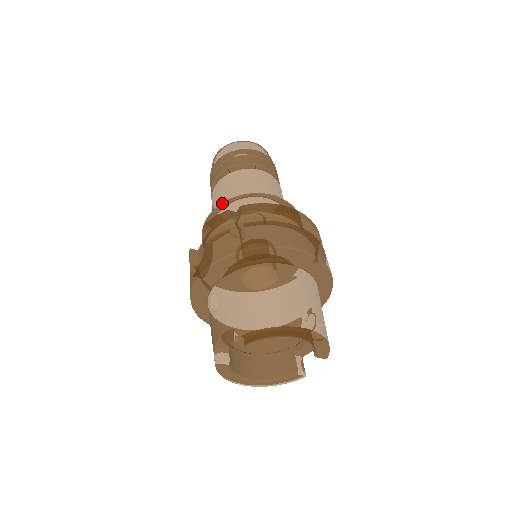
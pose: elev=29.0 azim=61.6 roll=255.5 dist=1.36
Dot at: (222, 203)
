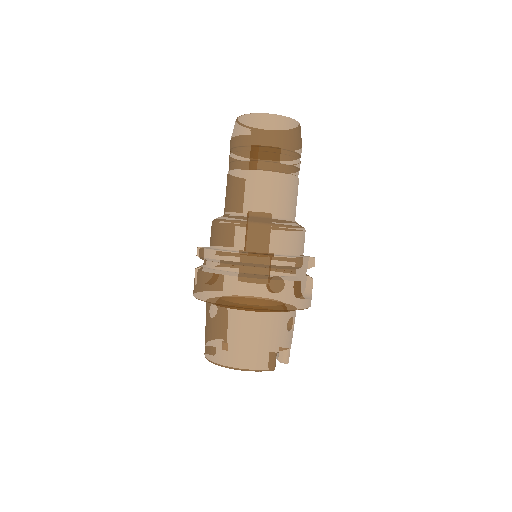
Dot at: occluded
